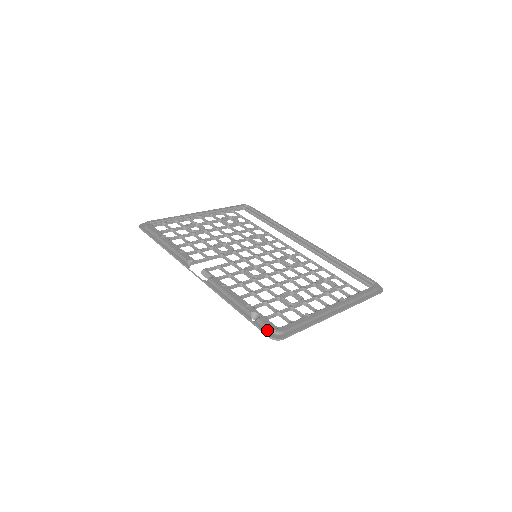
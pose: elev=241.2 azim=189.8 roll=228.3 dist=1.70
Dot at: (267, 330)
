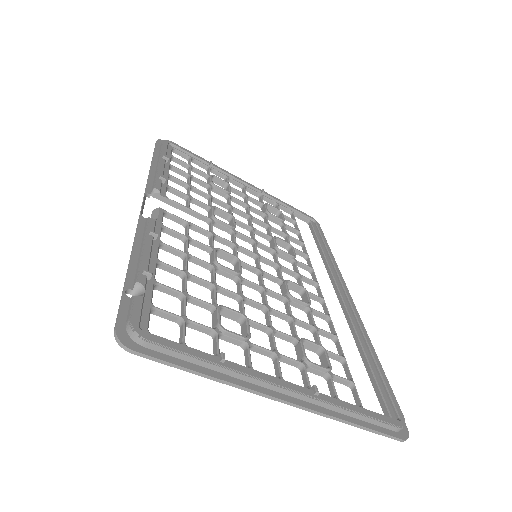
Dot at: (126, 320)
